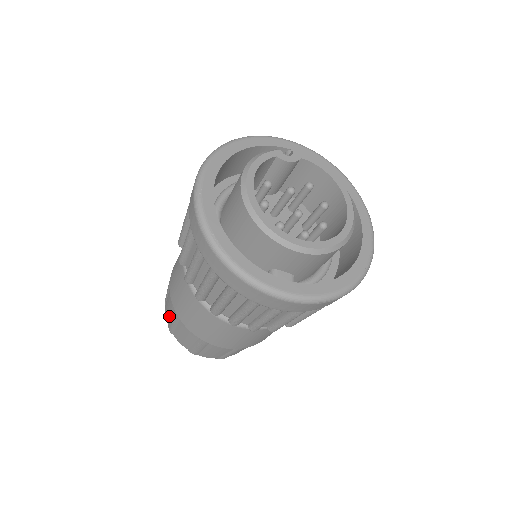
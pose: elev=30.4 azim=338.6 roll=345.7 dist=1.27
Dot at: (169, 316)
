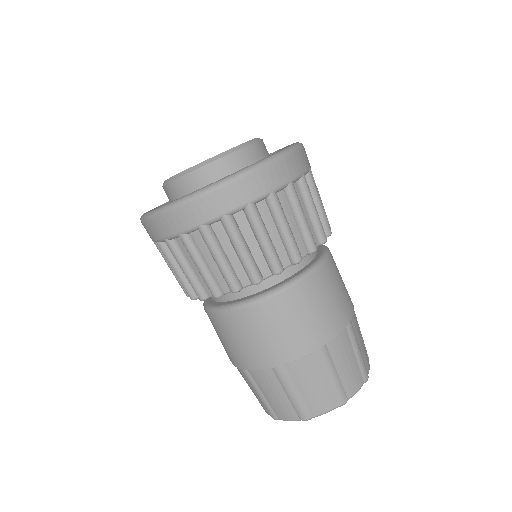
Dot at: occluded
